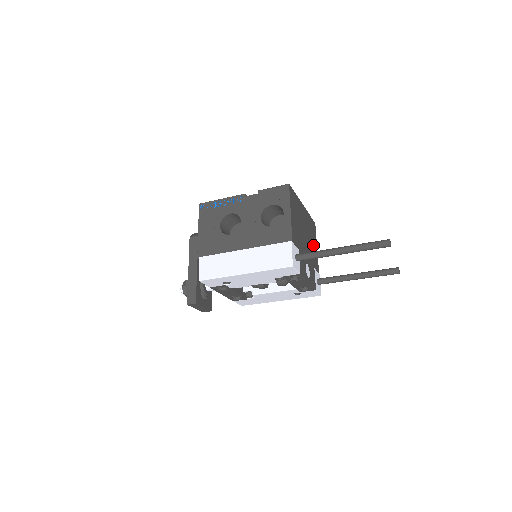
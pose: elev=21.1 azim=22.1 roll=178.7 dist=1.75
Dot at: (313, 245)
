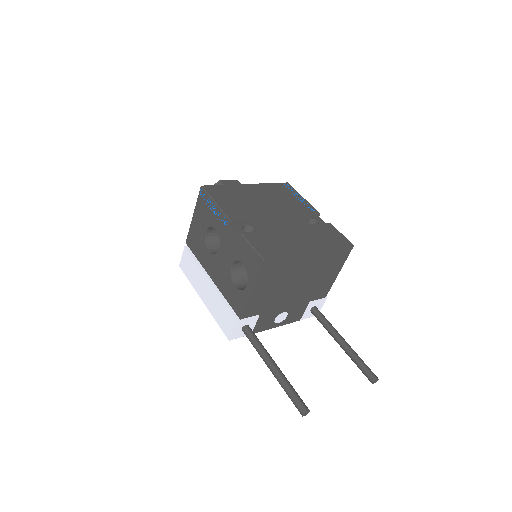
Dot at: (324, 278)
